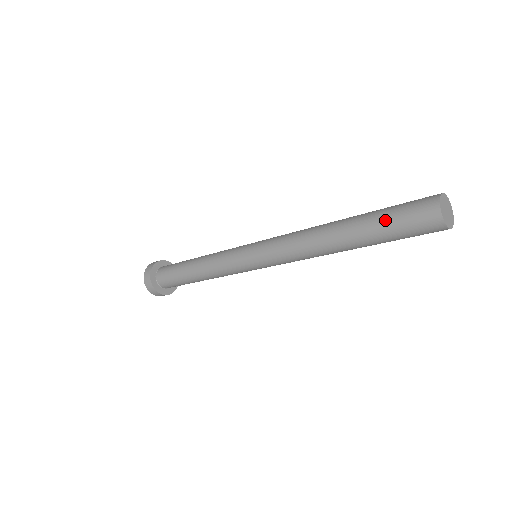
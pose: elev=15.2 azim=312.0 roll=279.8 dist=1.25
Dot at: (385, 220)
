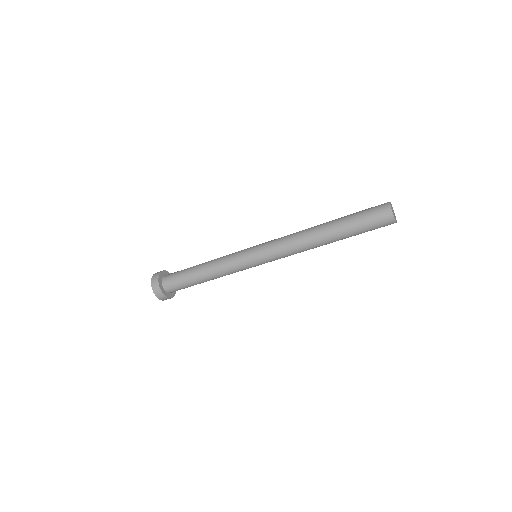
Dot at: (356, 213)
